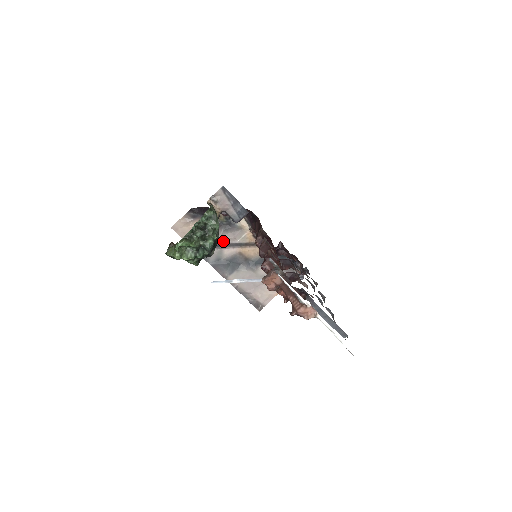
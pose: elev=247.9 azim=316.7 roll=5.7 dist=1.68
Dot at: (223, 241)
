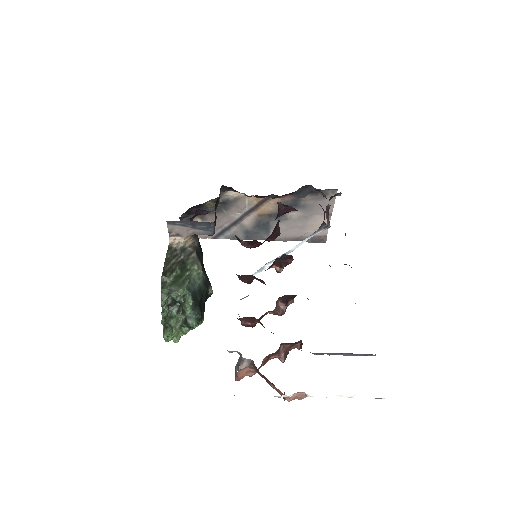
Dot at: (234, 218)
